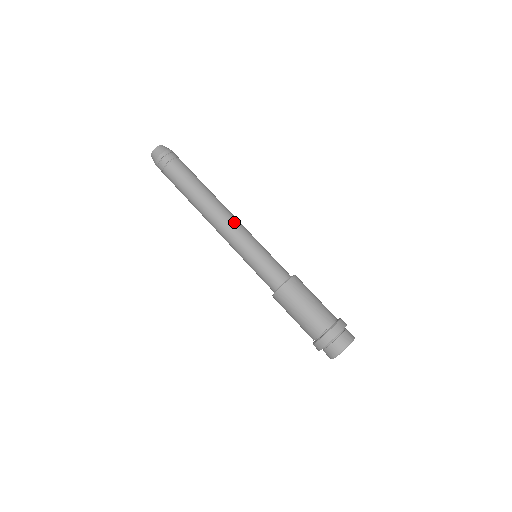
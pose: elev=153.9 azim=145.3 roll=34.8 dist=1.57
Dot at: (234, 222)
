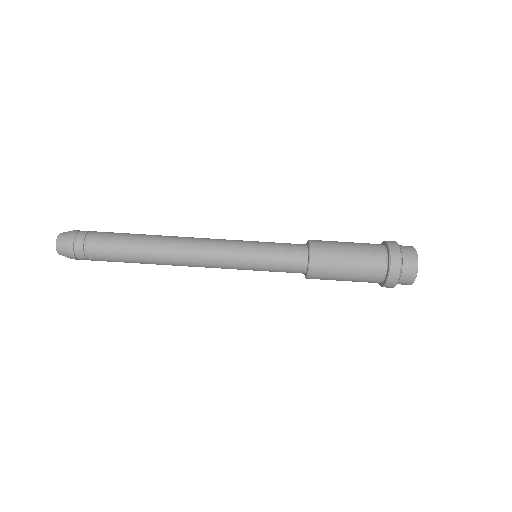
Dot at: (208, 238)
